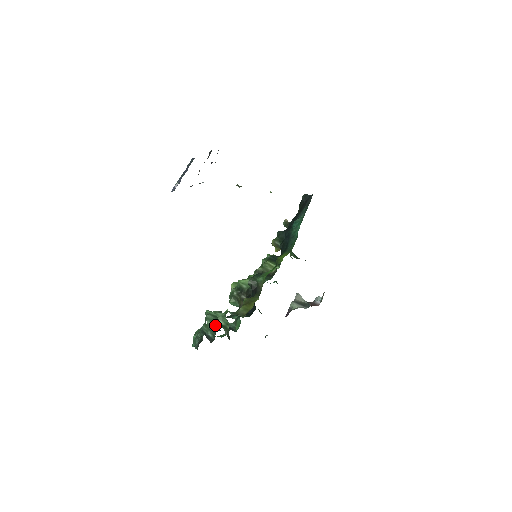
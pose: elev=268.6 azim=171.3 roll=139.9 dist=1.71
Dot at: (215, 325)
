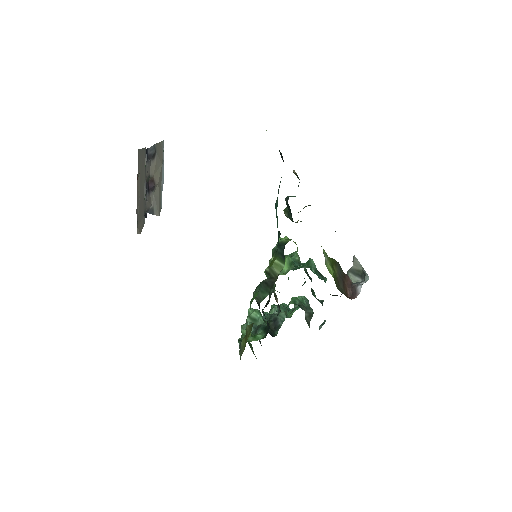
Dot at: occluded
